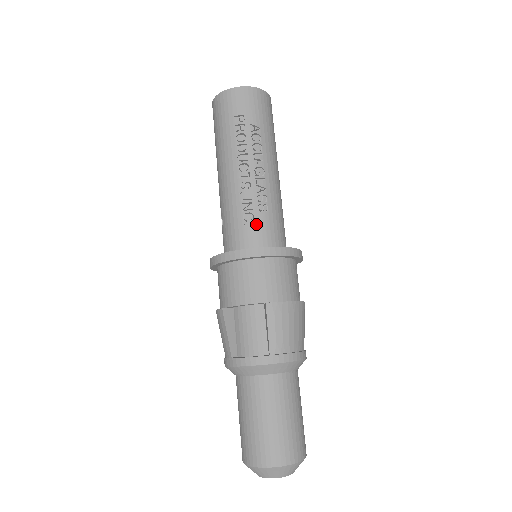
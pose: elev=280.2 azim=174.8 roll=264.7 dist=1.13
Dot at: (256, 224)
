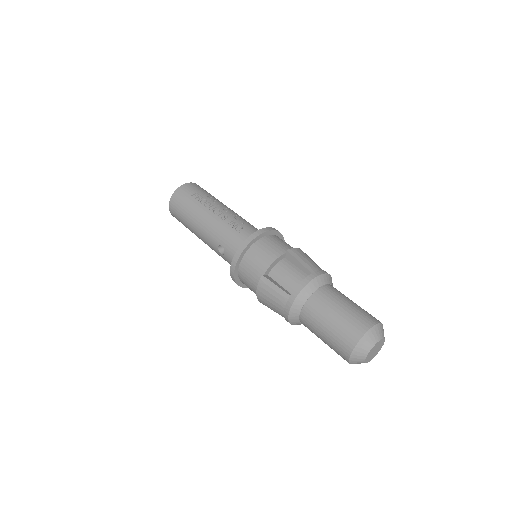
Dot at: (246, 229)
